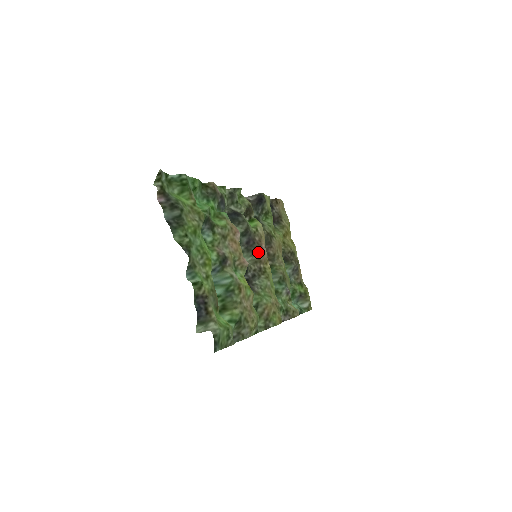
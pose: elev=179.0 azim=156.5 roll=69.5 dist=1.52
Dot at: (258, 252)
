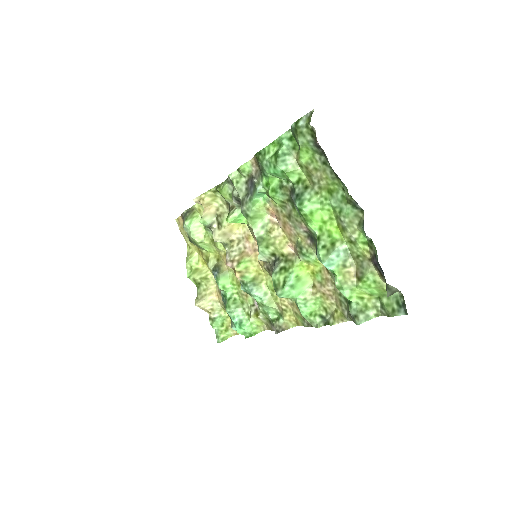
Dot at: occluded
